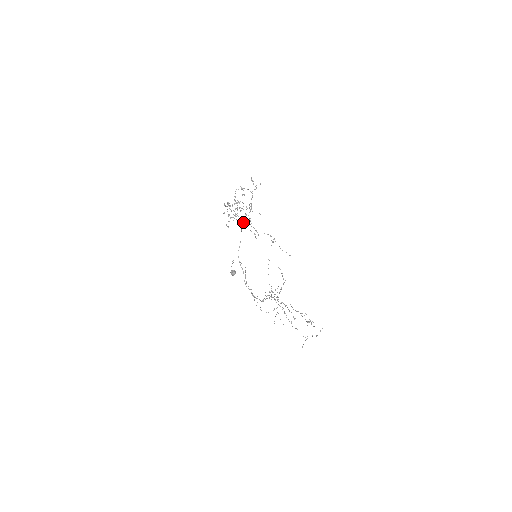
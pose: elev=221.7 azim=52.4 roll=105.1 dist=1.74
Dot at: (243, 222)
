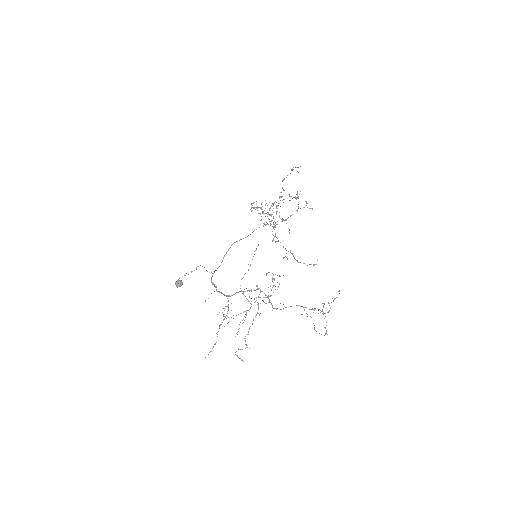
Dot at: occluded
